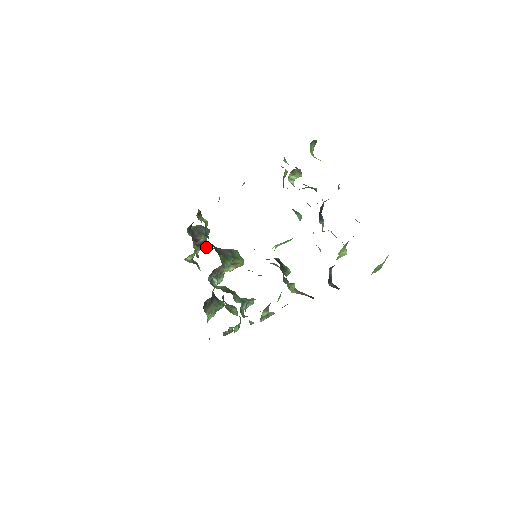
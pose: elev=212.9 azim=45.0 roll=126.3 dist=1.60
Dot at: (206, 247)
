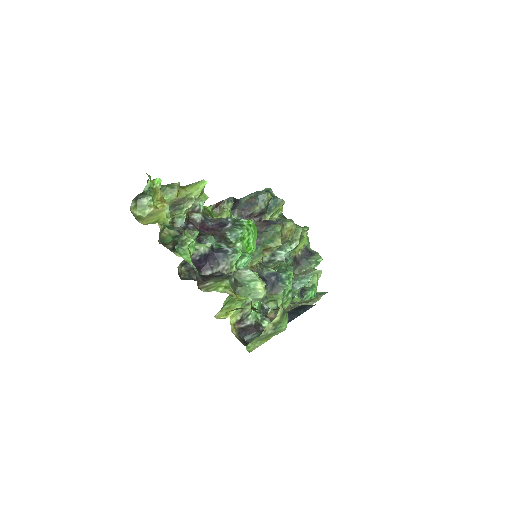
Dot at: occluded
